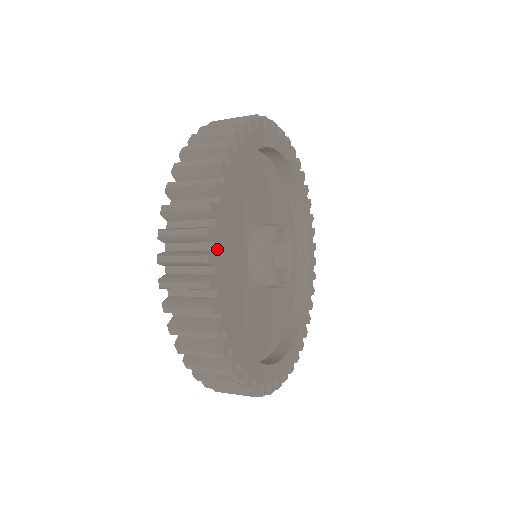
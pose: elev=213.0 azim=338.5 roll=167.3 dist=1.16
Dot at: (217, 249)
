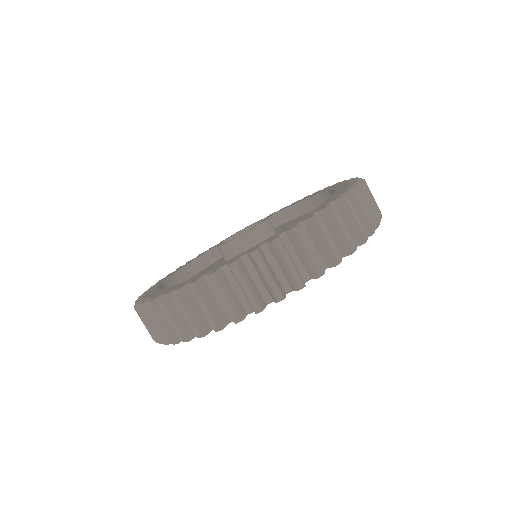
Dot at: occluded
